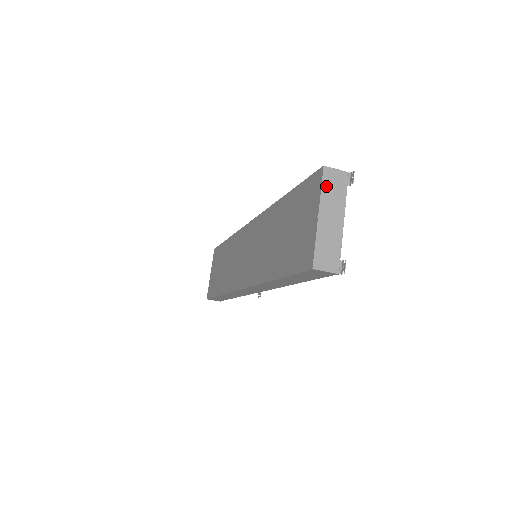
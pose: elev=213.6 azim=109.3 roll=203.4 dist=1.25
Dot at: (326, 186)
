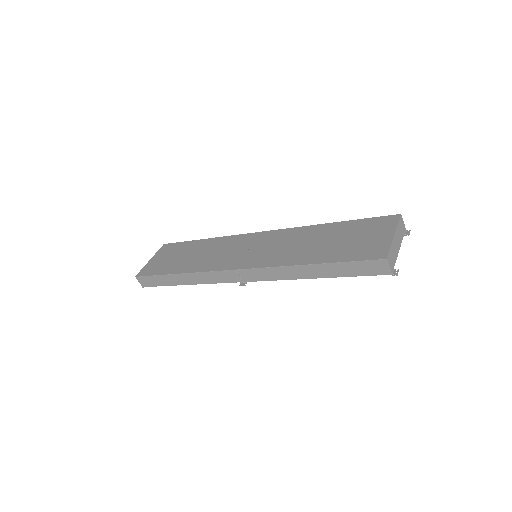
Dot at: (399, 225)
